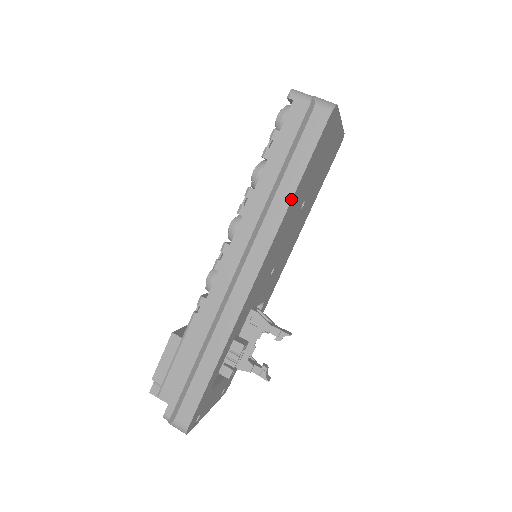
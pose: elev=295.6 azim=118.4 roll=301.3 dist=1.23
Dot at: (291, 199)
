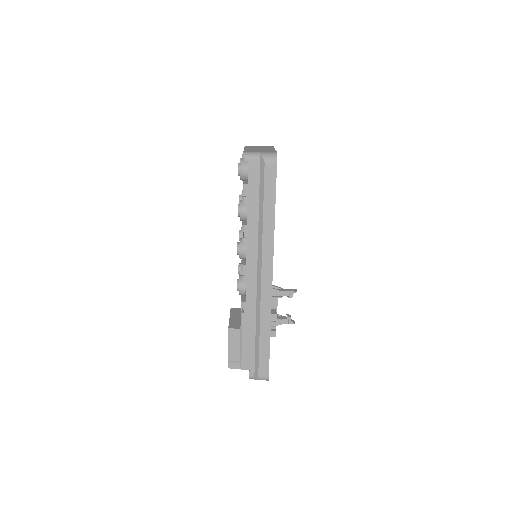
Dot at: (274, 223)
